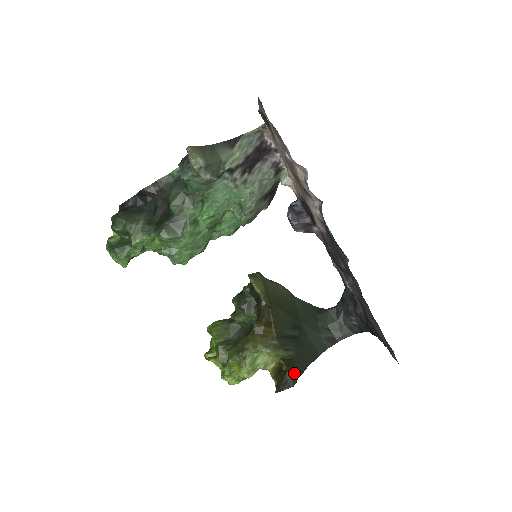
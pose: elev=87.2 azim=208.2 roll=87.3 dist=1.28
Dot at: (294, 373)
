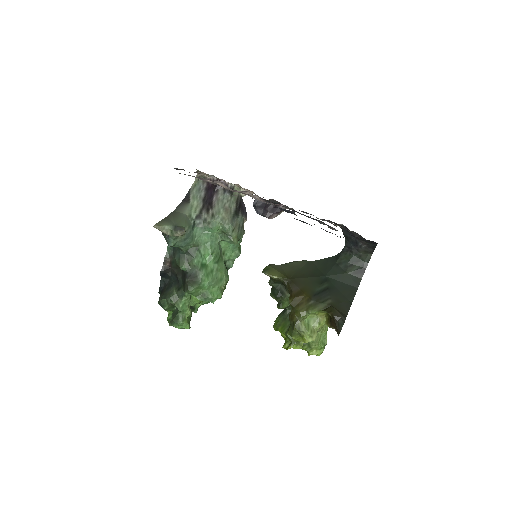
Dot at: (340, 313)
